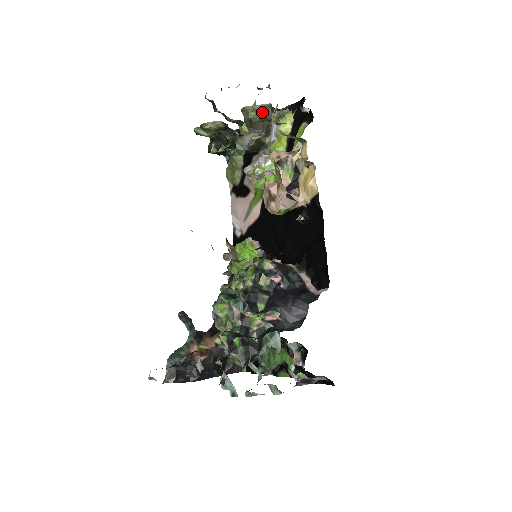
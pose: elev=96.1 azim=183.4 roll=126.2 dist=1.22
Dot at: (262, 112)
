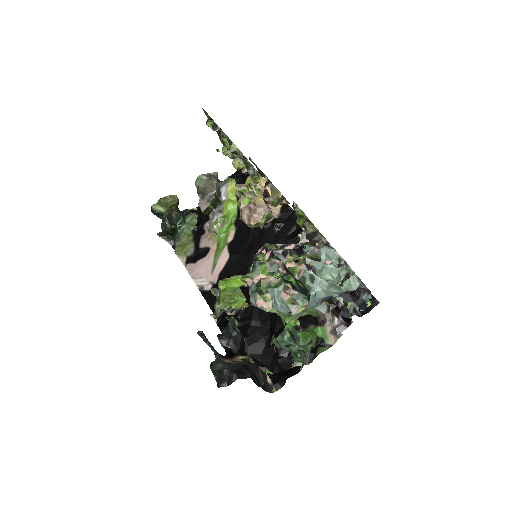
Dot at: (214, 177)
